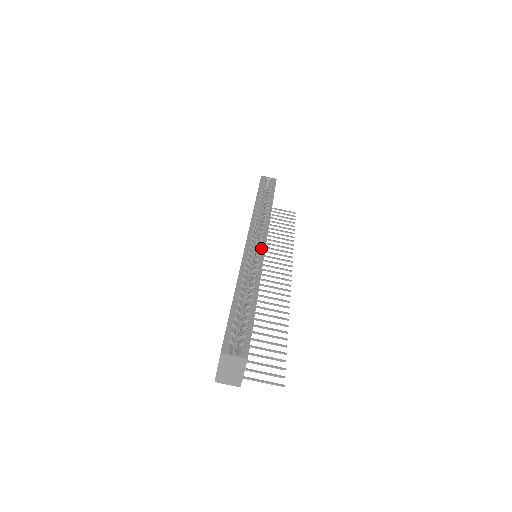
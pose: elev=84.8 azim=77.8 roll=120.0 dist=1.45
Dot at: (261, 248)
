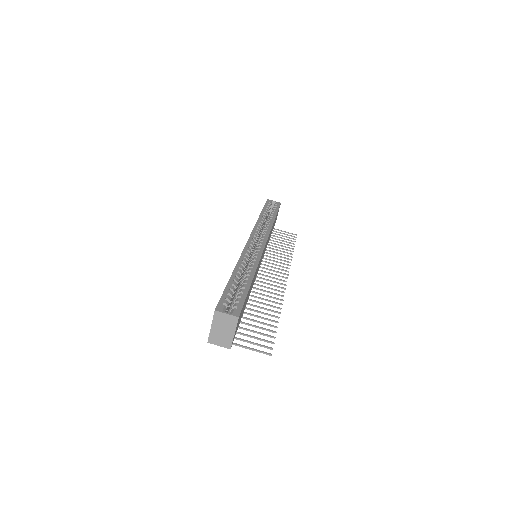
Dot at: (261, 246)
